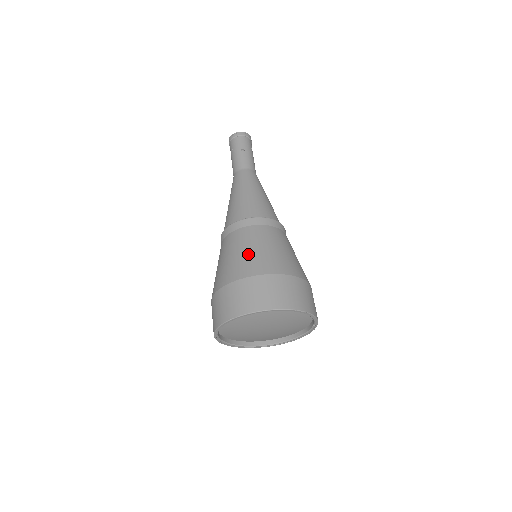
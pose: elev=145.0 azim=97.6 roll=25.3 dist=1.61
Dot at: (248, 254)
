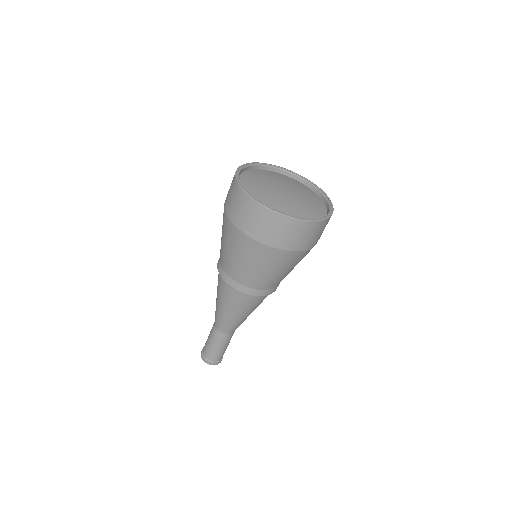
Dot at: occluded
